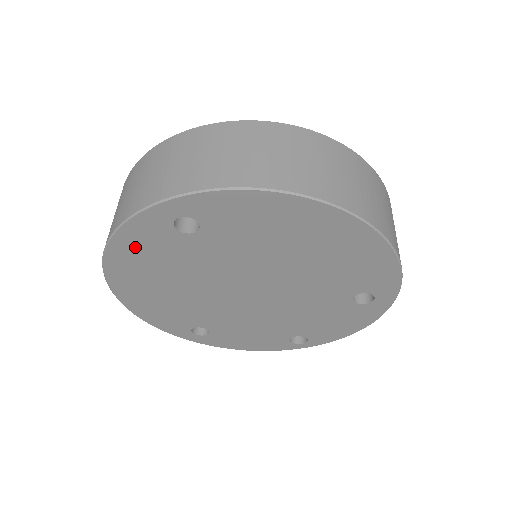
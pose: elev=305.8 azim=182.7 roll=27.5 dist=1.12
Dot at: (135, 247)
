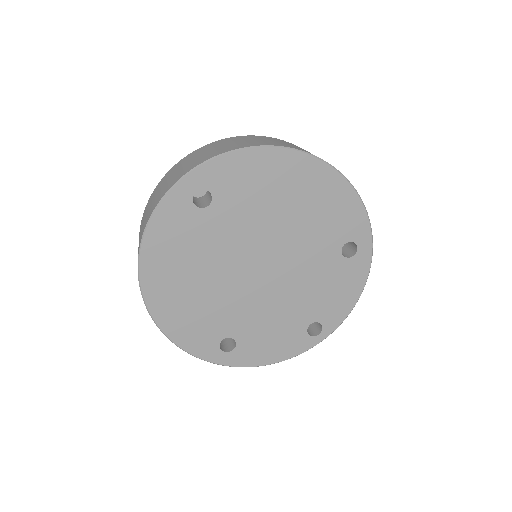
Dot at: (164, 236)
